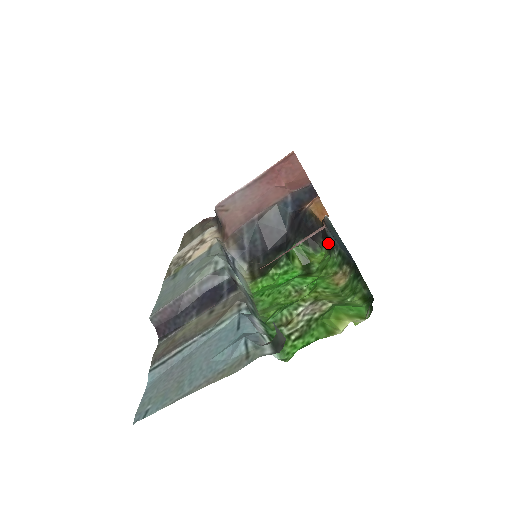
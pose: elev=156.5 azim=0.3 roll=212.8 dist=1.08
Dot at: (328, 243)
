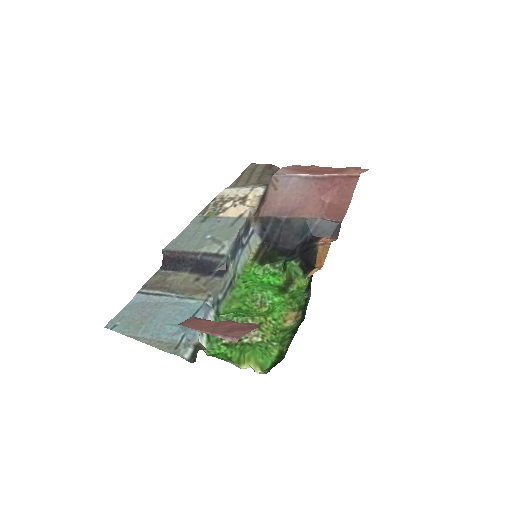
Dot at: occluded
